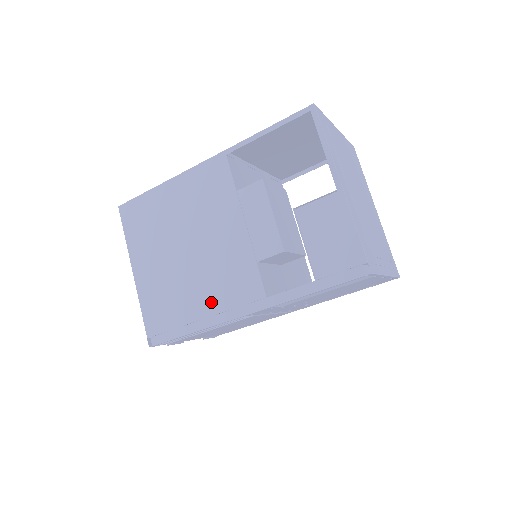
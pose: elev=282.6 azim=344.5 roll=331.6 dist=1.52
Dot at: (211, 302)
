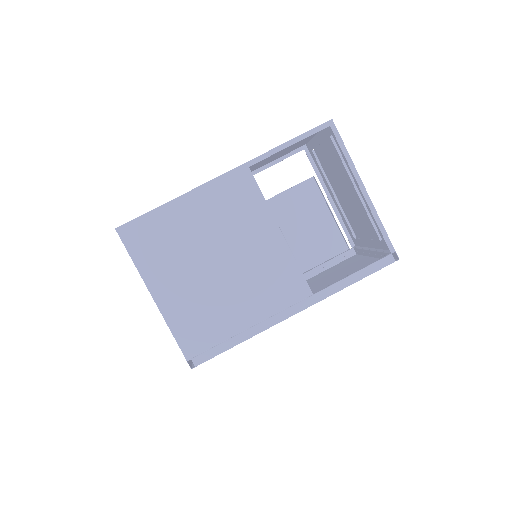
Dot at: (257, 310)
